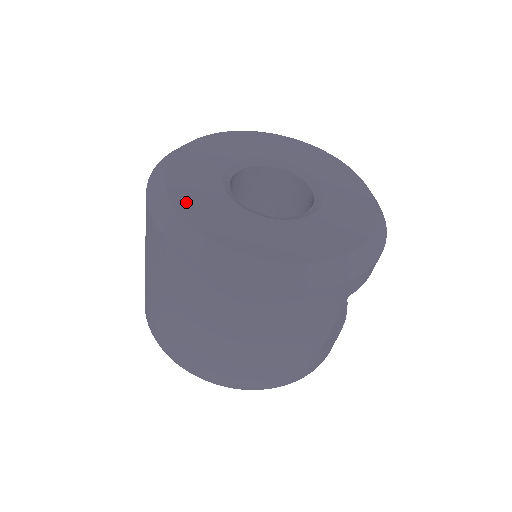
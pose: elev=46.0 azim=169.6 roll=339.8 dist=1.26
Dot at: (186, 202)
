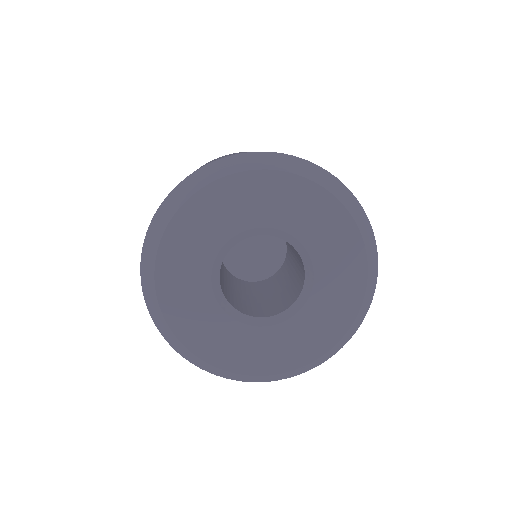
Dot at: (190, 334)
